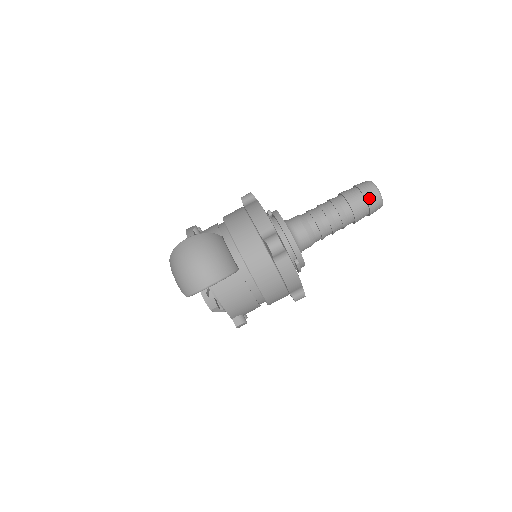
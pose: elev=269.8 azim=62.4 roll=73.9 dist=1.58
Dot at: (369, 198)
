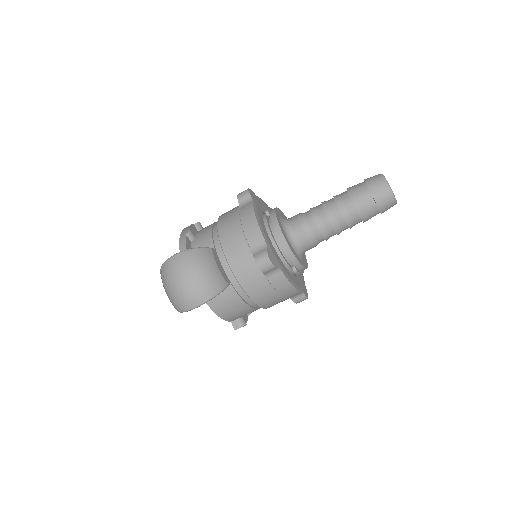
Dot at: (378, 199)
